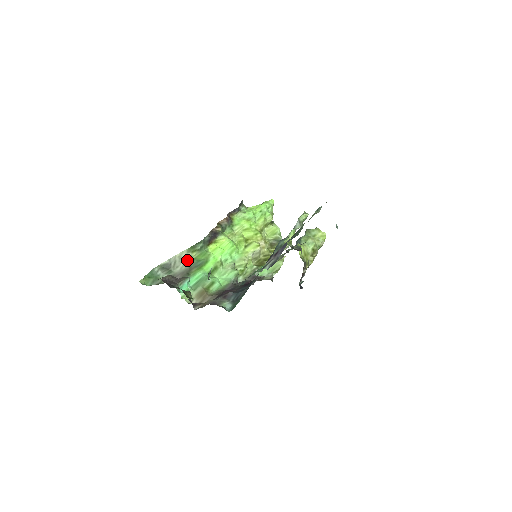
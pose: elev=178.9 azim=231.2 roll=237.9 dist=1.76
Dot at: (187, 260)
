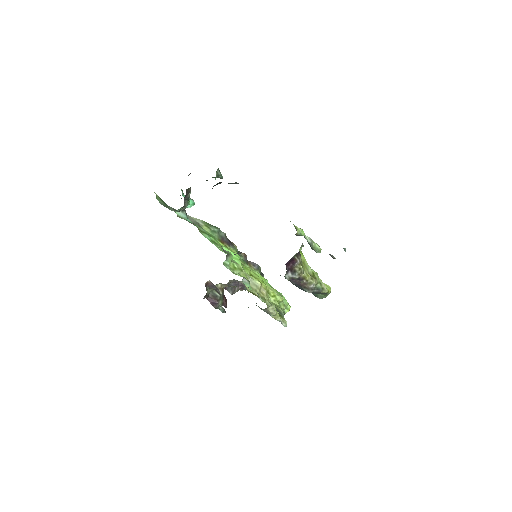
Dot at: (197, 223)
